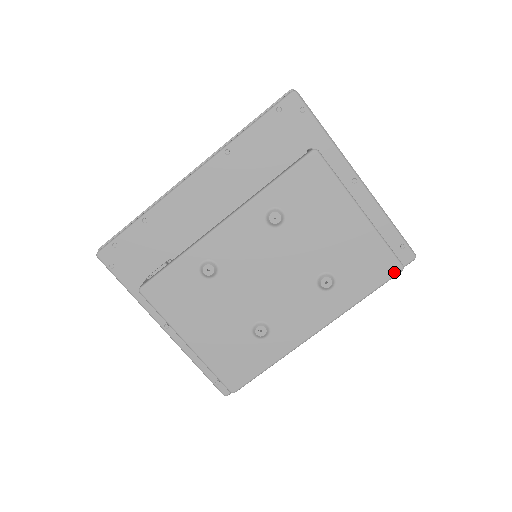
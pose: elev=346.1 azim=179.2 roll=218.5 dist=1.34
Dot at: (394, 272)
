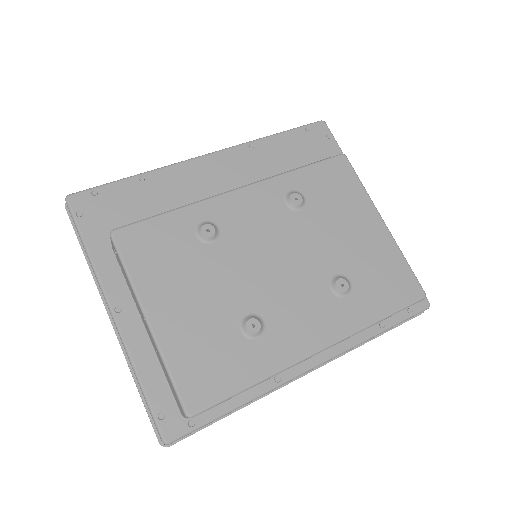
Dot at: (416, 296)
